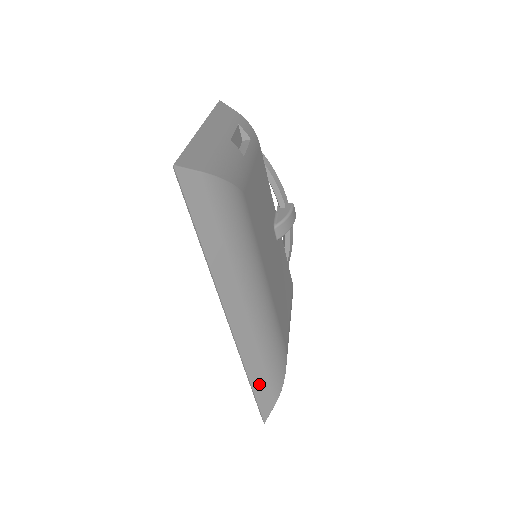
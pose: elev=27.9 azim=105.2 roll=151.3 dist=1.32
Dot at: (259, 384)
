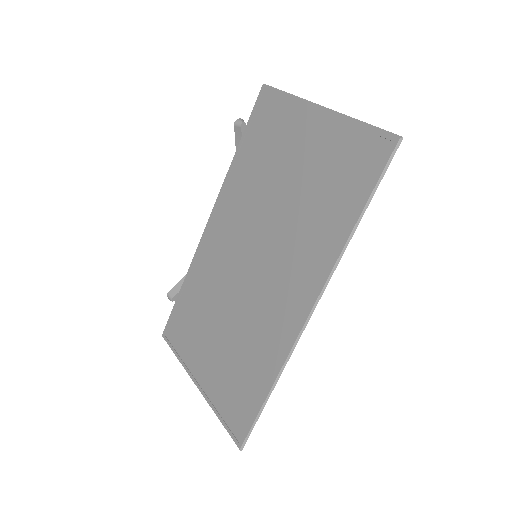
Dot at: occluded
